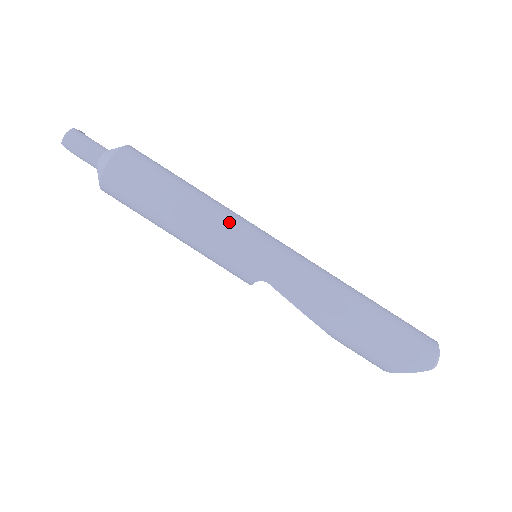
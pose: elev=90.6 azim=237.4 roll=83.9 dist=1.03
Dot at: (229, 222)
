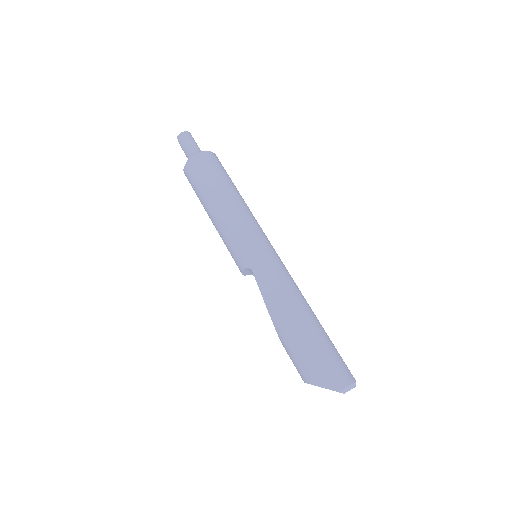
Dot at: (249, 221)
